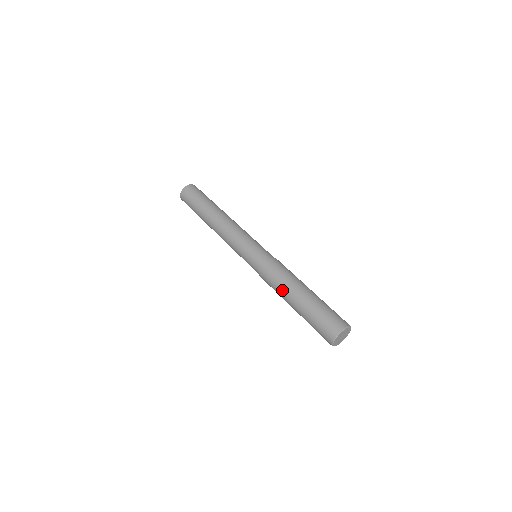
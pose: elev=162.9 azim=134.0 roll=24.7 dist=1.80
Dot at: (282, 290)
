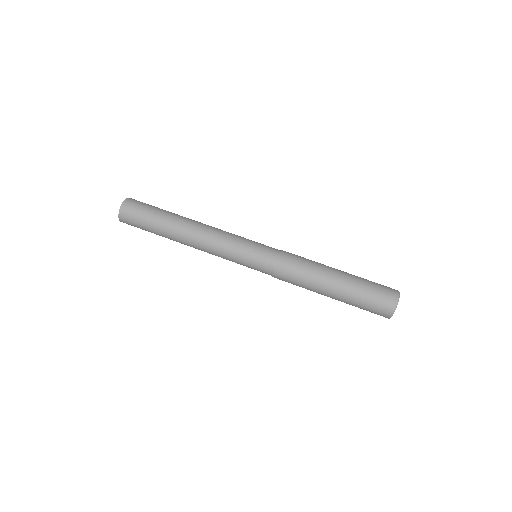
Dot at: (312, 282)
